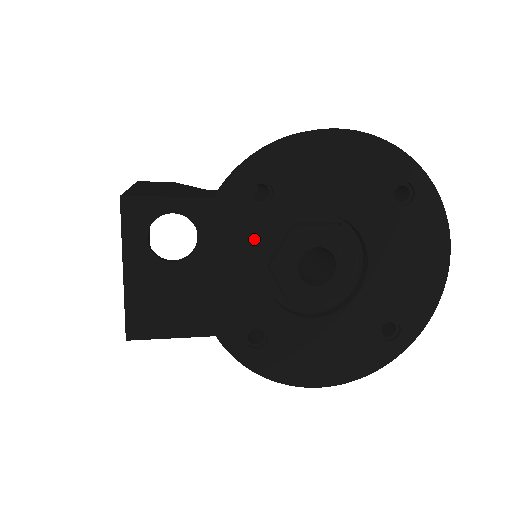
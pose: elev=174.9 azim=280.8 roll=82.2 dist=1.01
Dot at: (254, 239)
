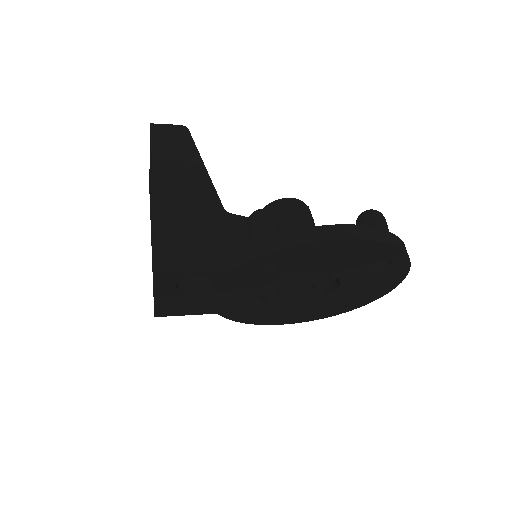
Dot at: (257, 283)
